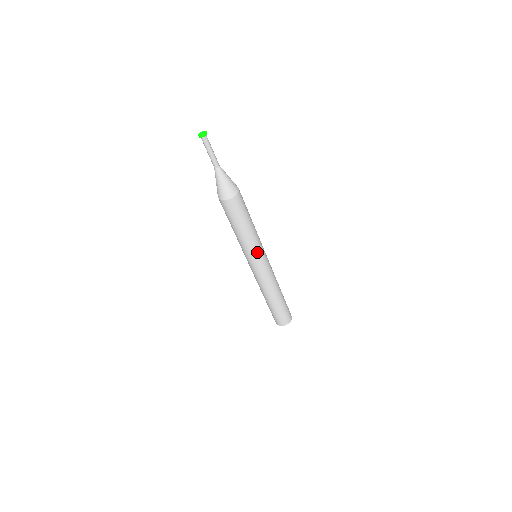
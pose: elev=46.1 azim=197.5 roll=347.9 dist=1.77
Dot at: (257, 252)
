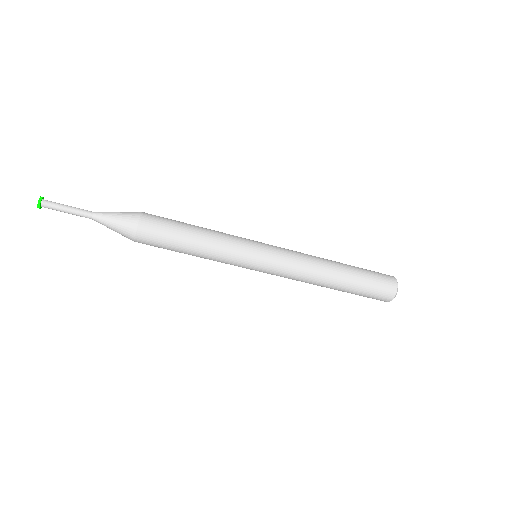
Dot at: (239, 261)
